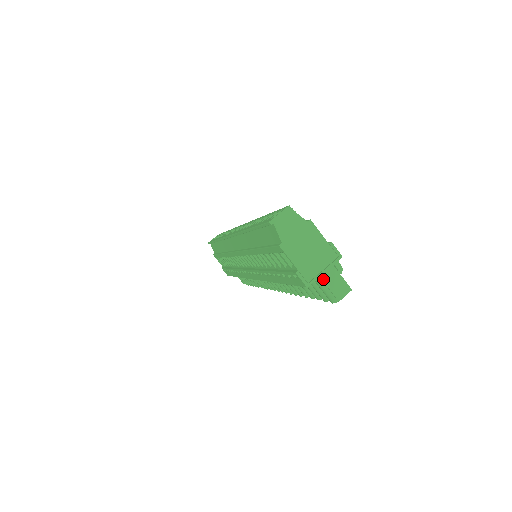
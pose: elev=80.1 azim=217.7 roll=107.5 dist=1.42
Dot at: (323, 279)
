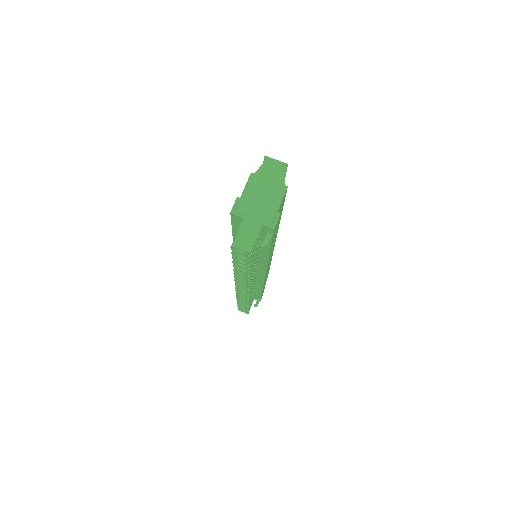
Dot at: (245, 222)
